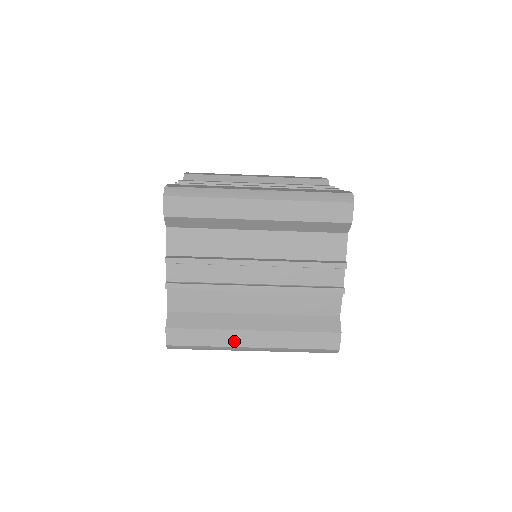
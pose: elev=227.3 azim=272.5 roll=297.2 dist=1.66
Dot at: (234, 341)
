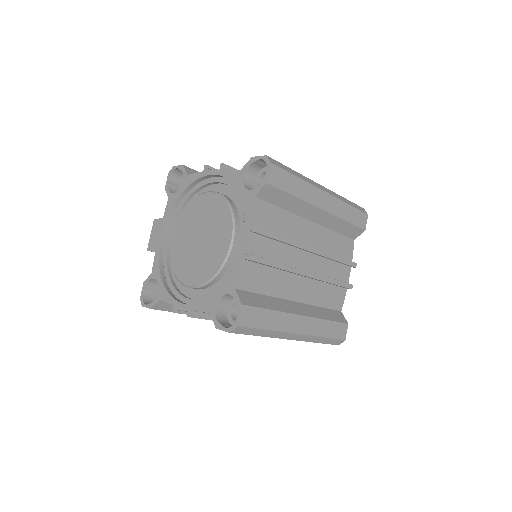
Dot at: occluded
